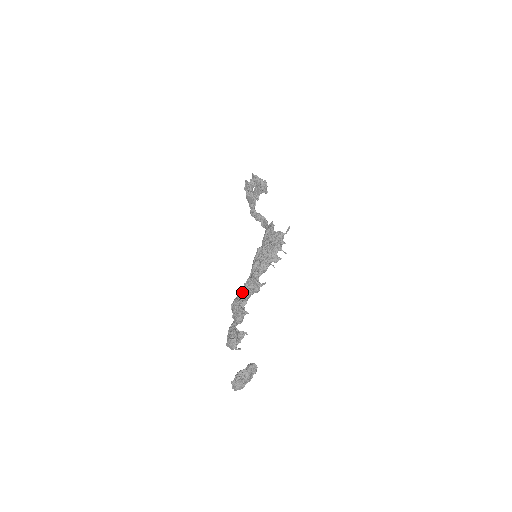
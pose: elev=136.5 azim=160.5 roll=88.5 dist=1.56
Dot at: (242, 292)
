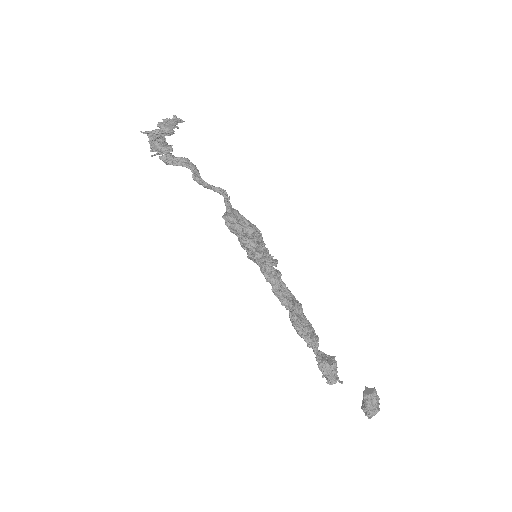
Dot at: occluded
